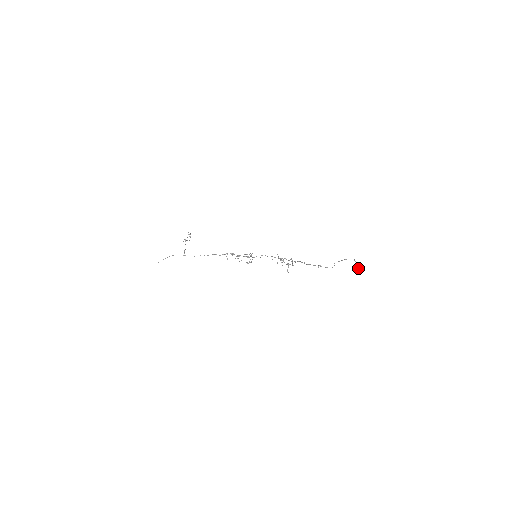
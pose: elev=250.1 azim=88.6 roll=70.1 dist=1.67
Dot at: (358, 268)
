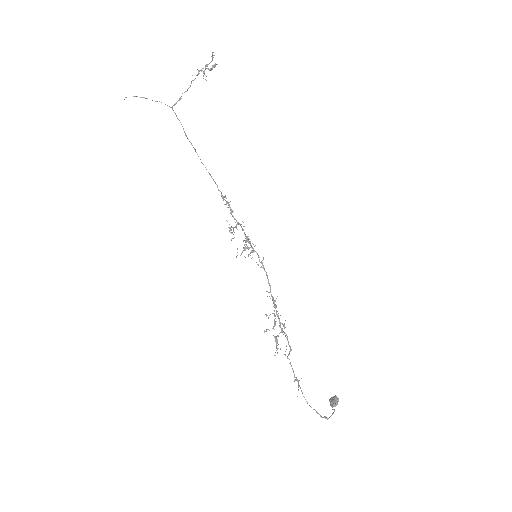
Dot at: (330, 402)
